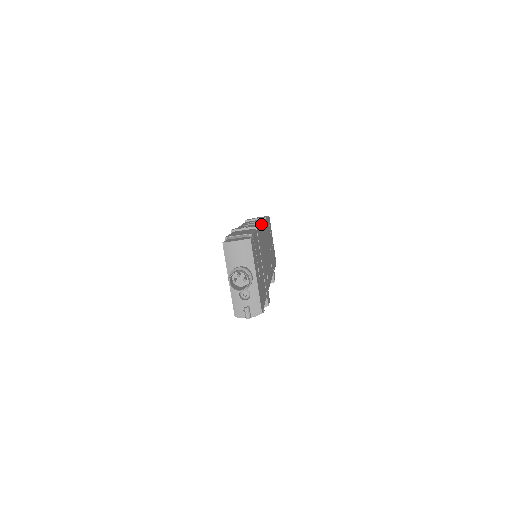
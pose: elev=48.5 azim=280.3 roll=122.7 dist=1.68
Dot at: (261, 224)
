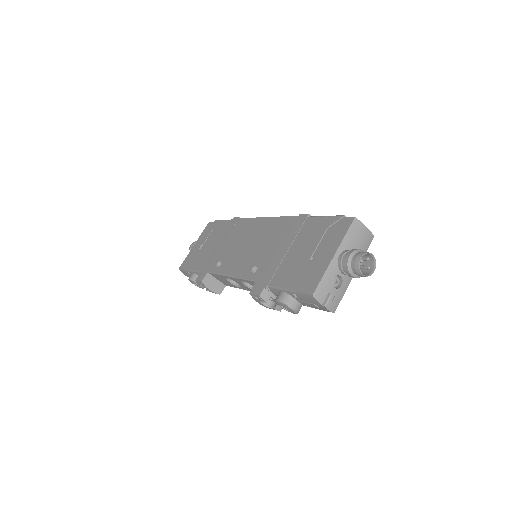
Dot at: occluded
